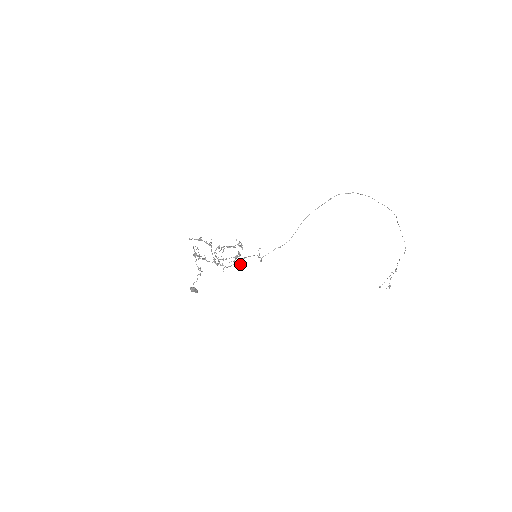
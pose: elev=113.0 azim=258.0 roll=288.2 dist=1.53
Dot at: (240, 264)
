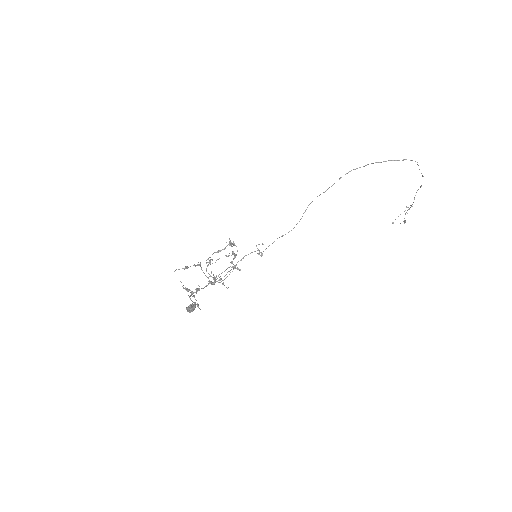
Dot at: occluded
